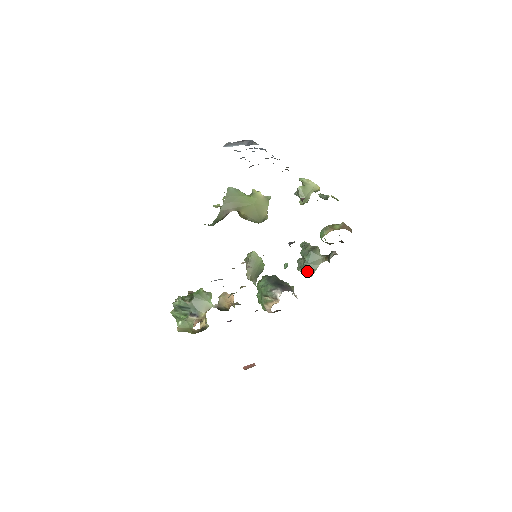
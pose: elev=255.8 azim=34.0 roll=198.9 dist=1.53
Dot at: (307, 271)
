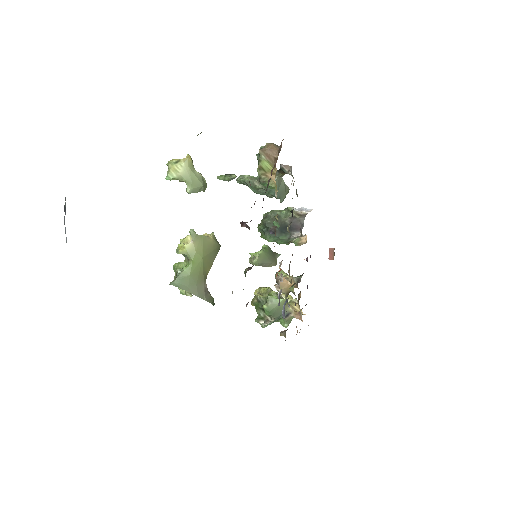
Dot at: (283, 195)
